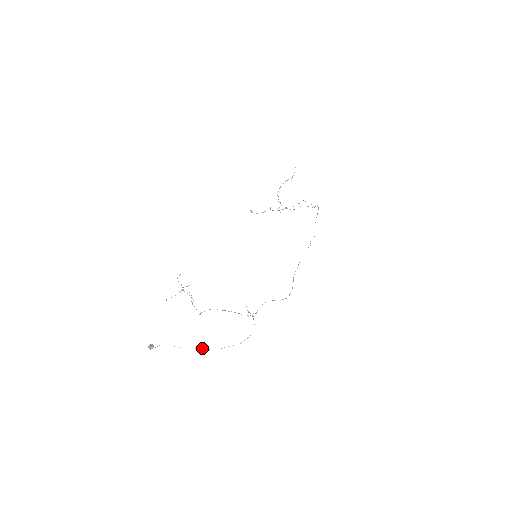
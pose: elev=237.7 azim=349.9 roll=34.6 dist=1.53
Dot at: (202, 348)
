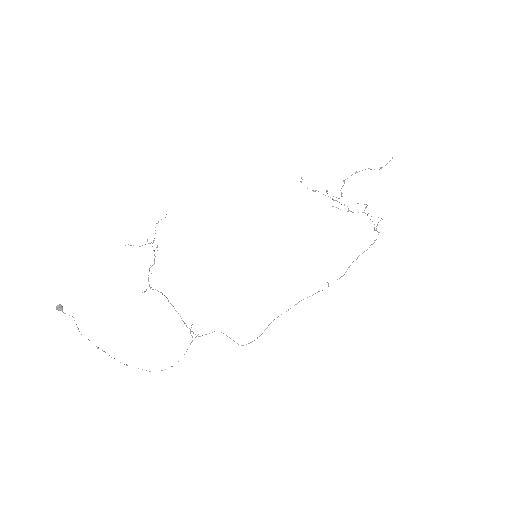
Dot at: (104, 351)
